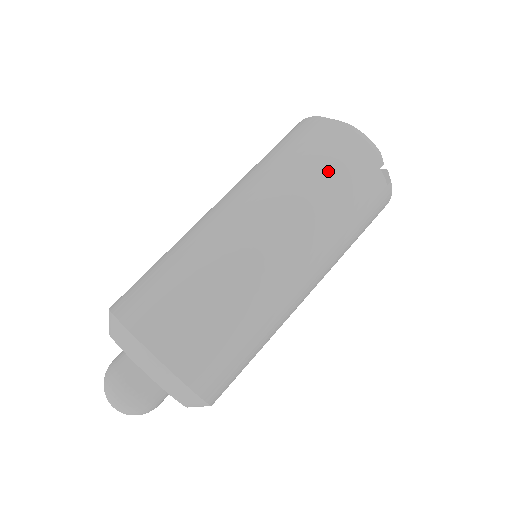
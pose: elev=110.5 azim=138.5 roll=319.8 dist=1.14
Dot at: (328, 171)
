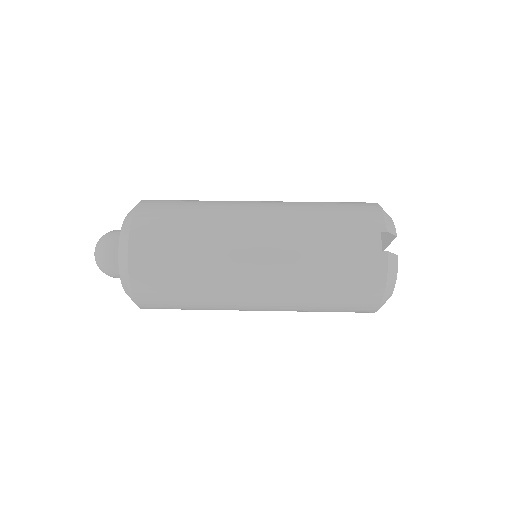
Dot at: (336, 208)
